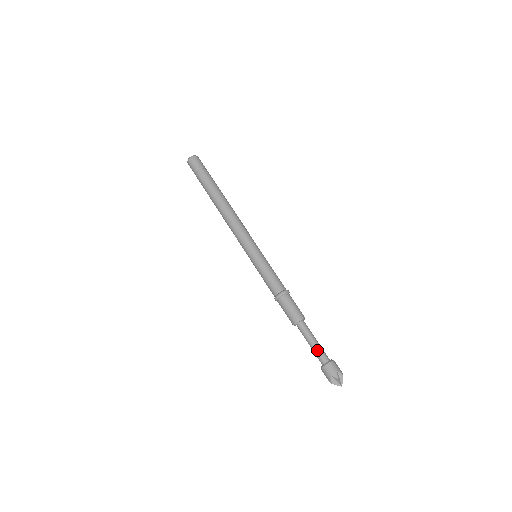
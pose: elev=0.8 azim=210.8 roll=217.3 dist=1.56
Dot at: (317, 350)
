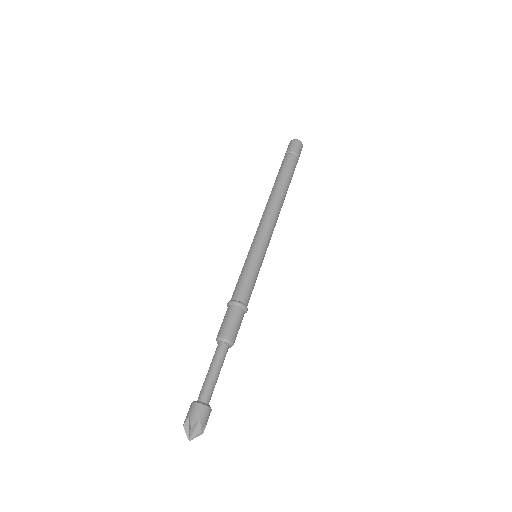
Dot at: (207, 382)
